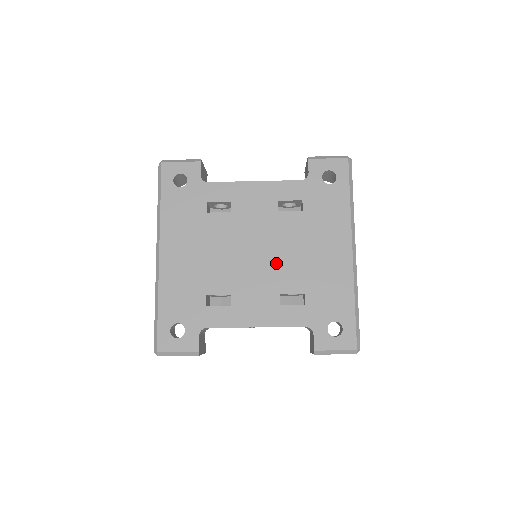
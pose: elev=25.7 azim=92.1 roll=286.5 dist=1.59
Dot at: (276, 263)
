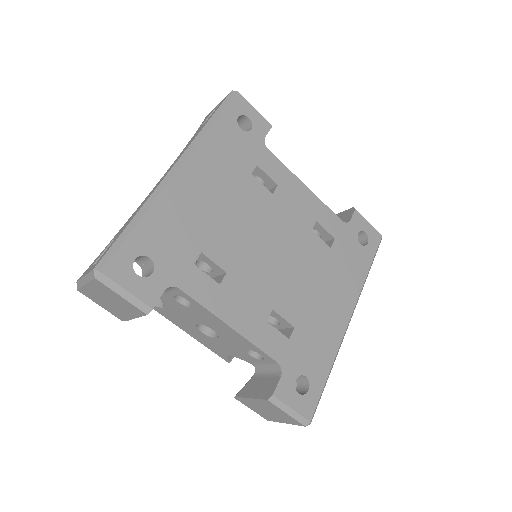
Dot at: (285, 276)
